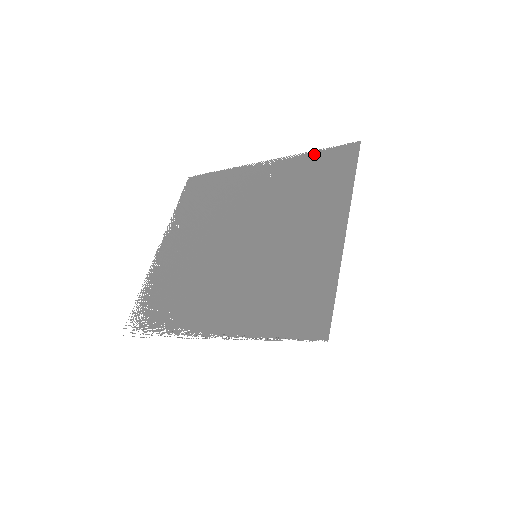
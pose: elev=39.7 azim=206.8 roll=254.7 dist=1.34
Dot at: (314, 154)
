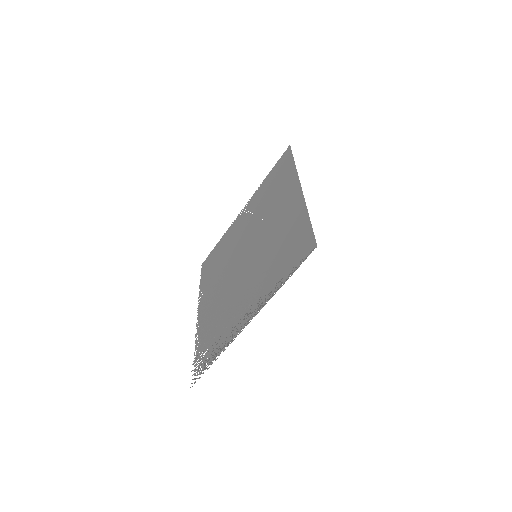
Dot at: (267, 177)
